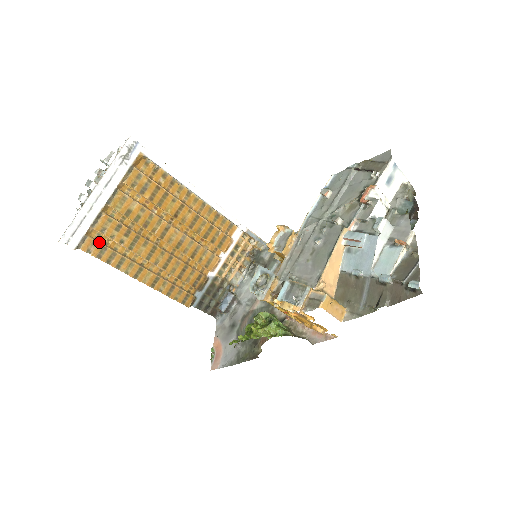
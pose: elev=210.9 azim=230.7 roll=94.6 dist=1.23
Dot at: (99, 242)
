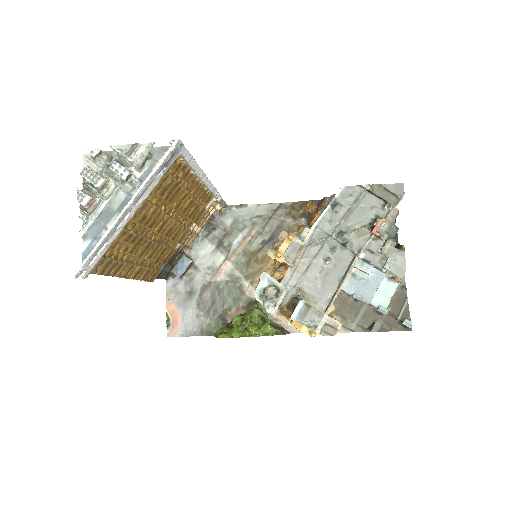
Dot at: (107, 258)
